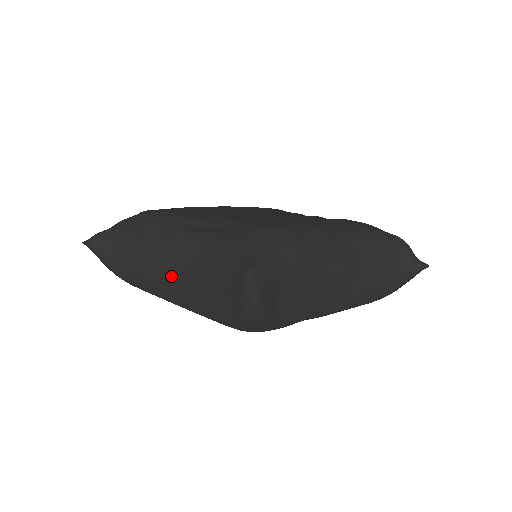
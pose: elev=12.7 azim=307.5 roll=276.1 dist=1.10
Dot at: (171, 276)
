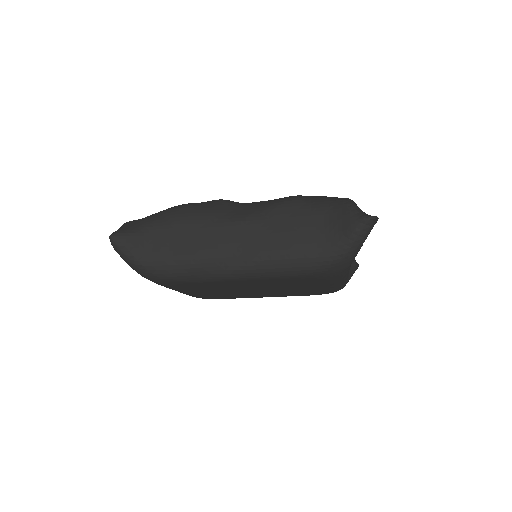
Dot at: occluded
